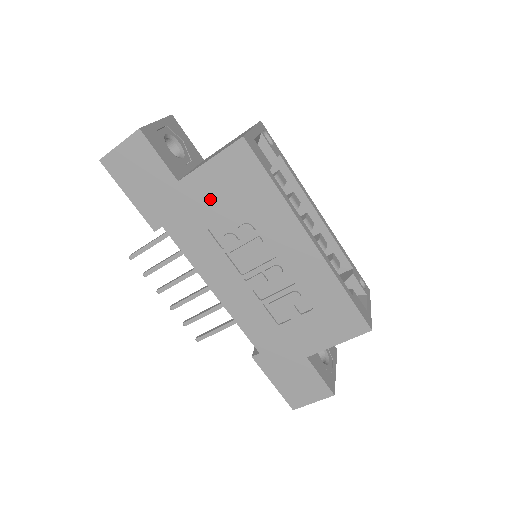
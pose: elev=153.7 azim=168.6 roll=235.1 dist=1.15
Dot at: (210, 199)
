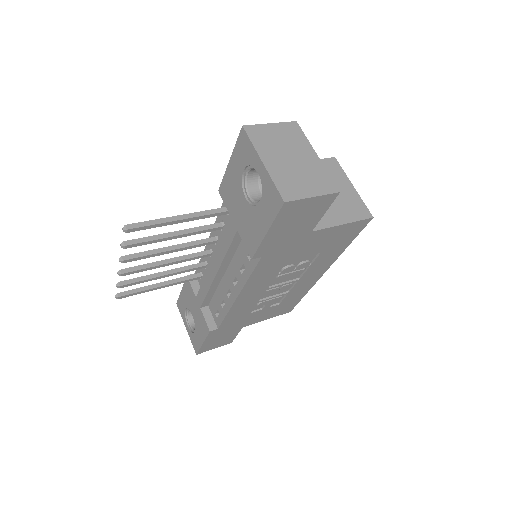
Dot at: (313, 246)
